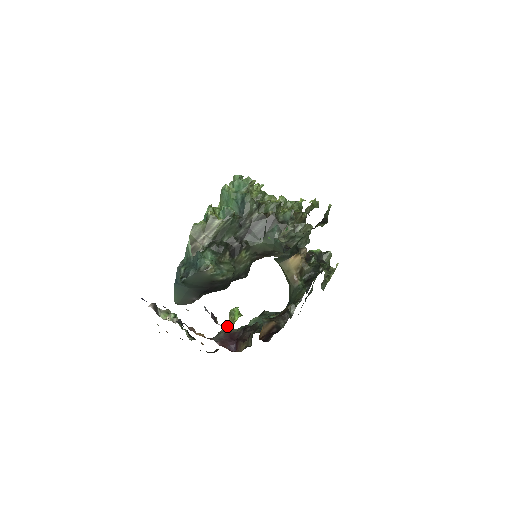
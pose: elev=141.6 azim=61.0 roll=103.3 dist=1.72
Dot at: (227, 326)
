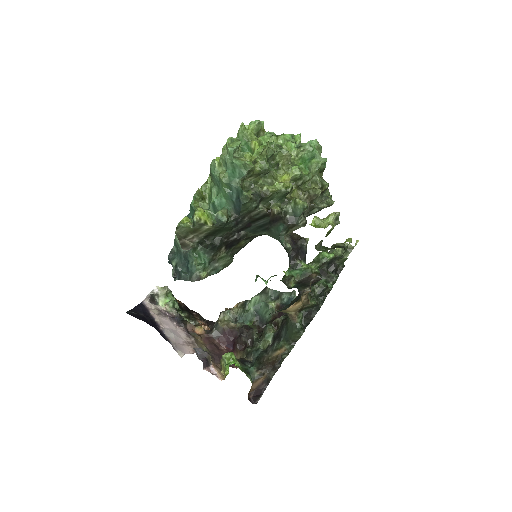
Dot at: (220, 363)
